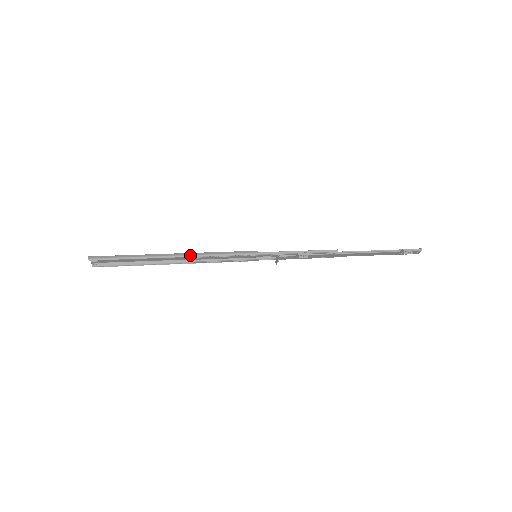
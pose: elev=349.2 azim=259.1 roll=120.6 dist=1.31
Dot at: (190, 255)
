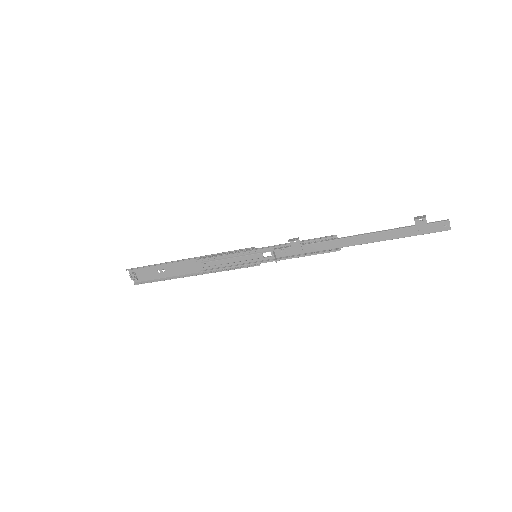
Dot at: (196, 257)
